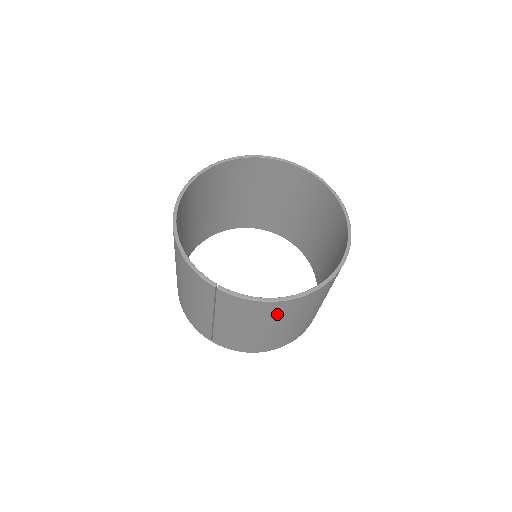
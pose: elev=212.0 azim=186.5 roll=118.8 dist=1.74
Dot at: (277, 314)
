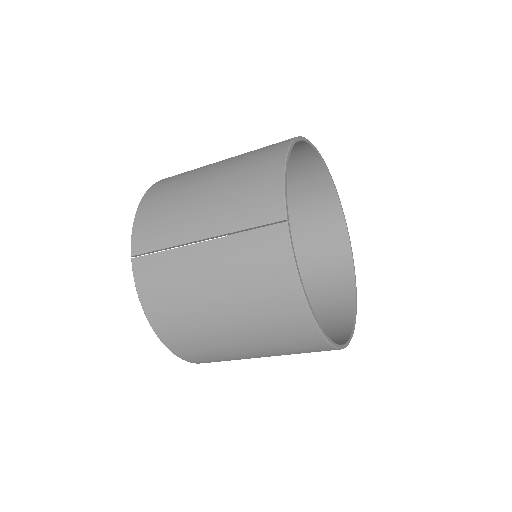
Dot at: (270, 312)
